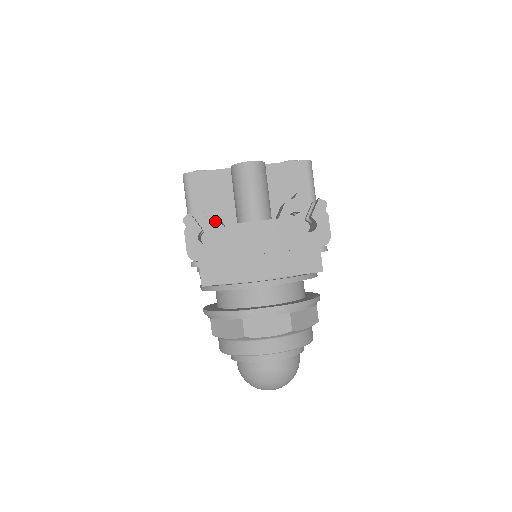
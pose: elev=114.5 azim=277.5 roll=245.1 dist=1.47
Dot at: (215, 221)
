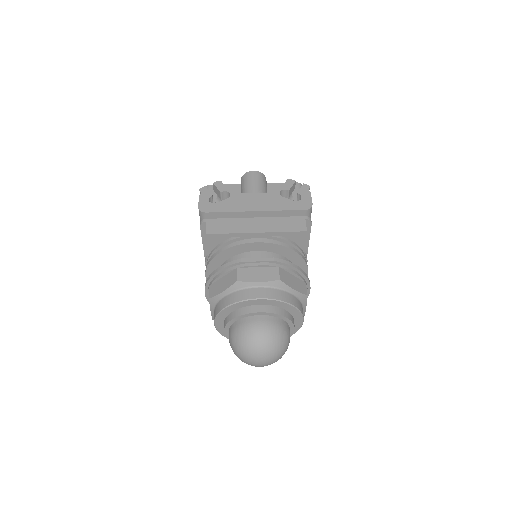
Dot at: (223, 194)
